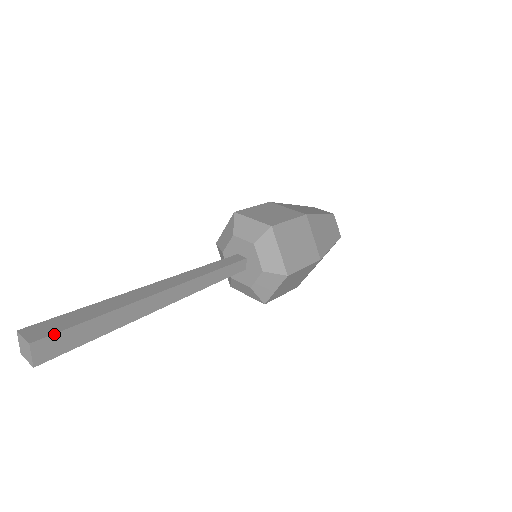
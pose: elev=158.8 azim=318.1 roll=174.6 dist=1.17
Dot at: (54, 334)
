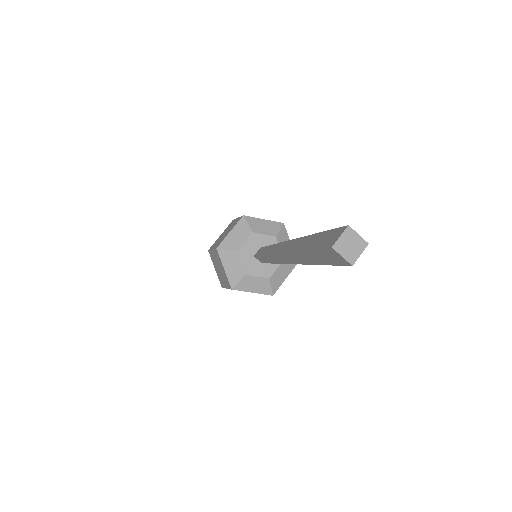
Dot at: (338, 229)
